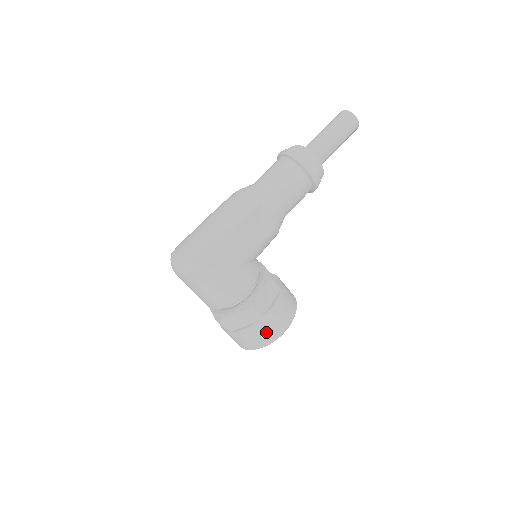
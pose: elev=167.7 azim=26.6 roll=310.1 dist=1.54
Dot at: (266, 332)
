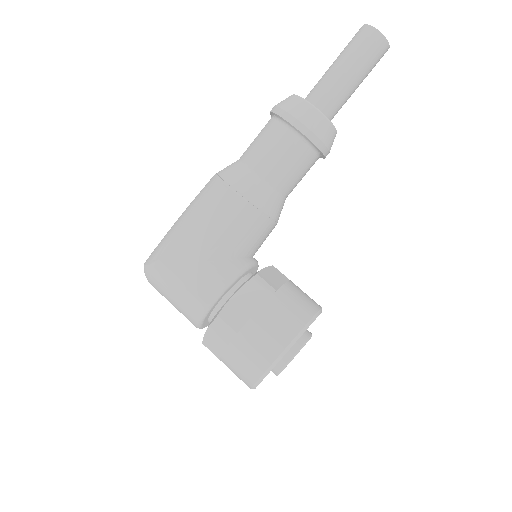
Dot at: (249, 358)
